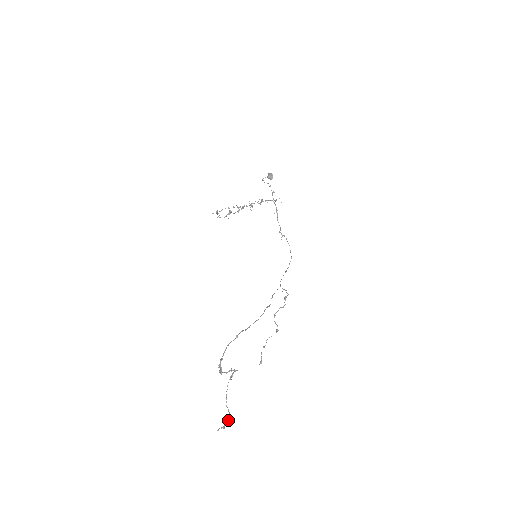
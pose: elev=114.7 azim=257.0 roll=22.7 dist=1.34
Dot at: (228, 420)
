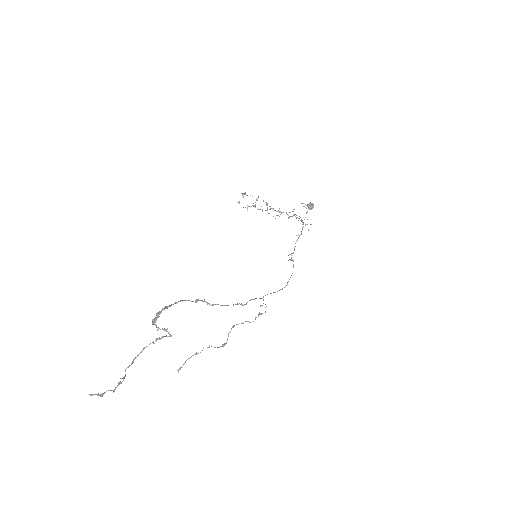
Dot at: (115, 388)
